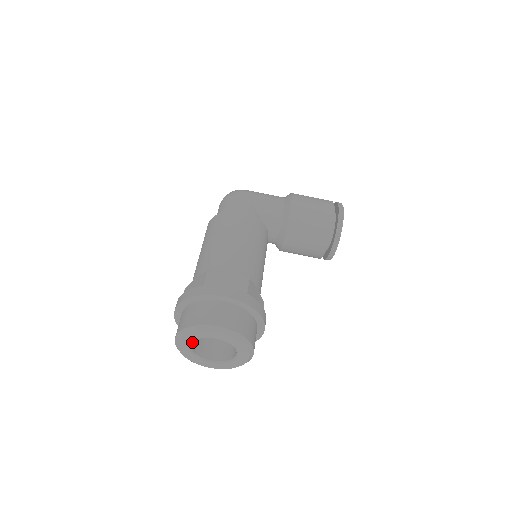
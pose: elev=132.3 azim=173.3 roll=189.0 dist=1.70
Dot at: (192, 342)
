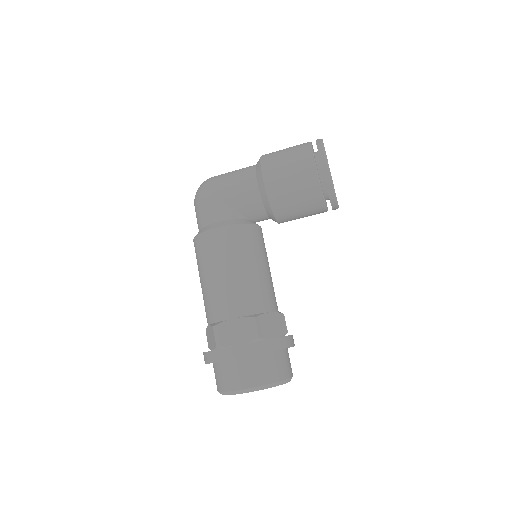
Dot at: occluded
